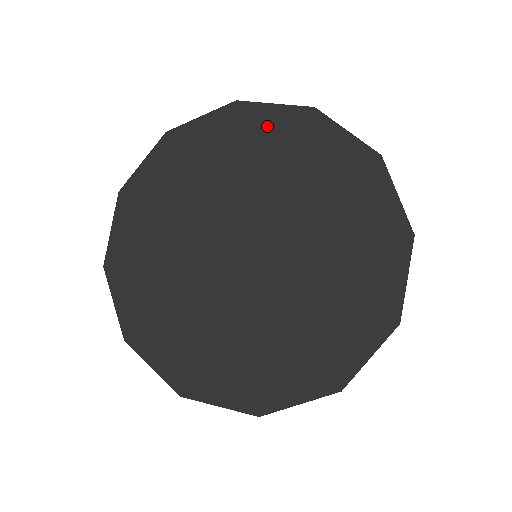
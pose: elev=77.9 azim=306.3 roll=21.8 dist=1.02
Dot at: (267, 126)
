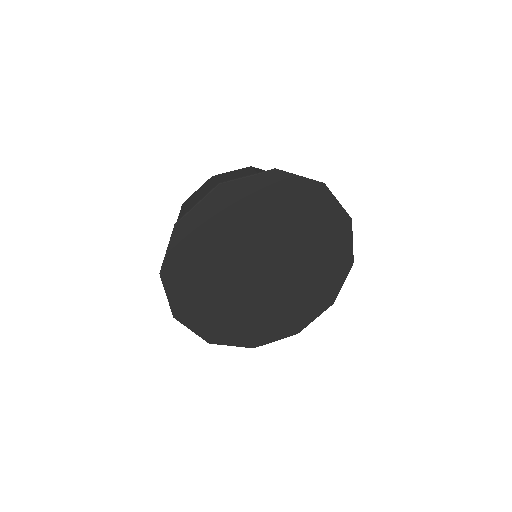
Dot at: (207, 217)
